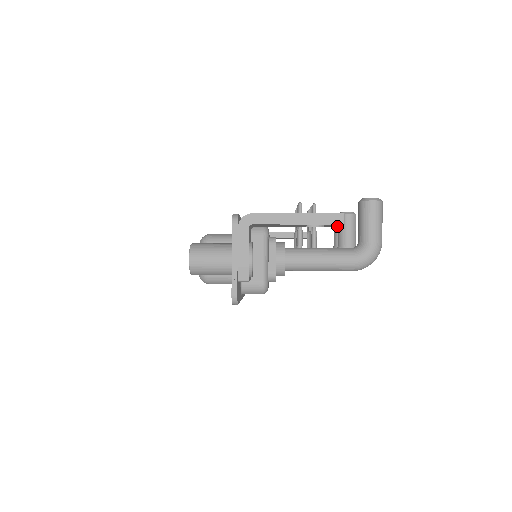
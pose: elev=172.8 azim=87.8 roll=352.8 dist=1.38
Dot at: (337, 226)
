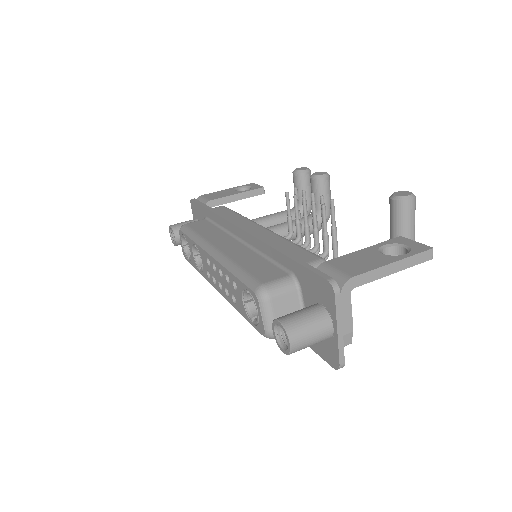
Dot at: occluded
